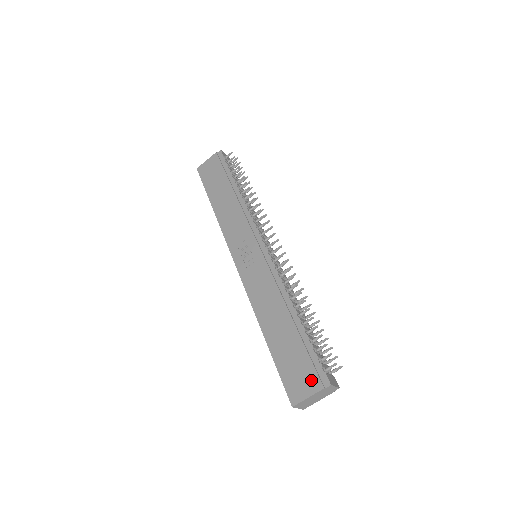
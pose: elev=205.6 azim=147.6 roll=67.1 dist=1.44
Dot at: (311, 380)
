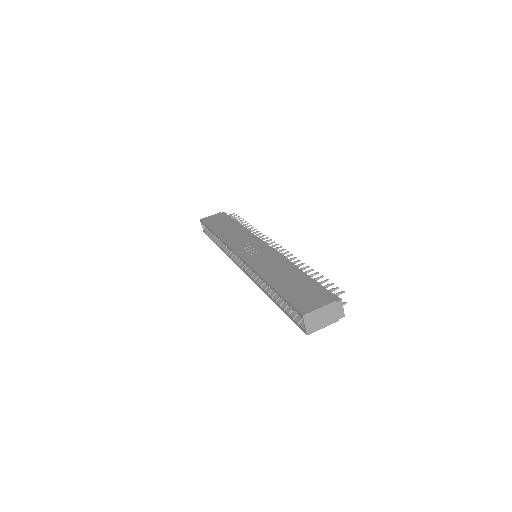
Dot at: (322, 298)
